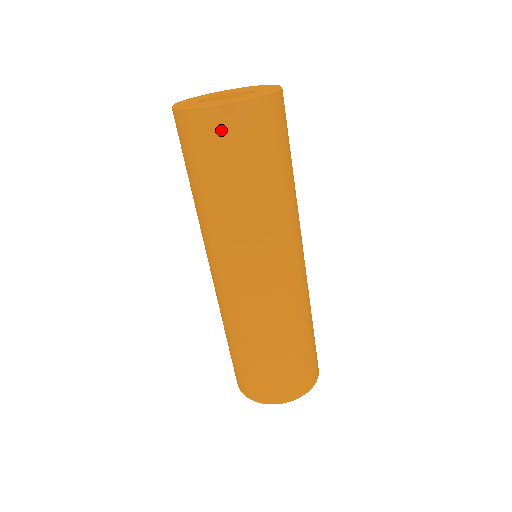
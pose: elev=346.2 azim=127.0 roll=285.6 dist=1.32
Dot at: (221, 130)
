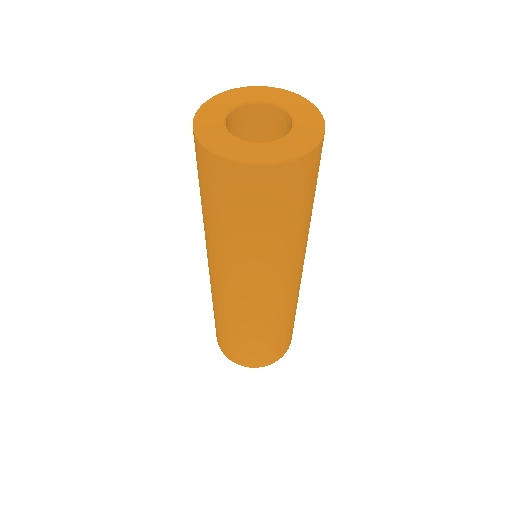
Dot at: (259, 186)
